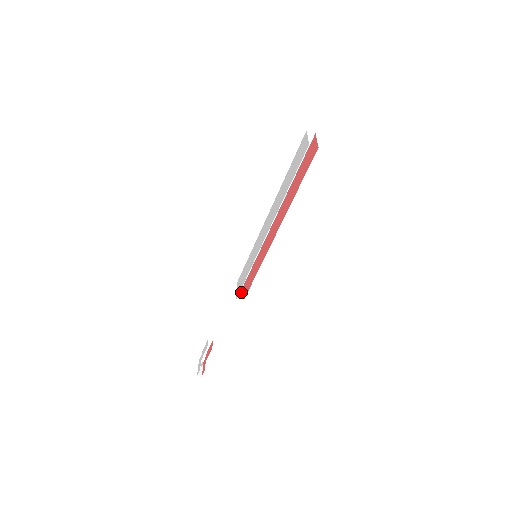
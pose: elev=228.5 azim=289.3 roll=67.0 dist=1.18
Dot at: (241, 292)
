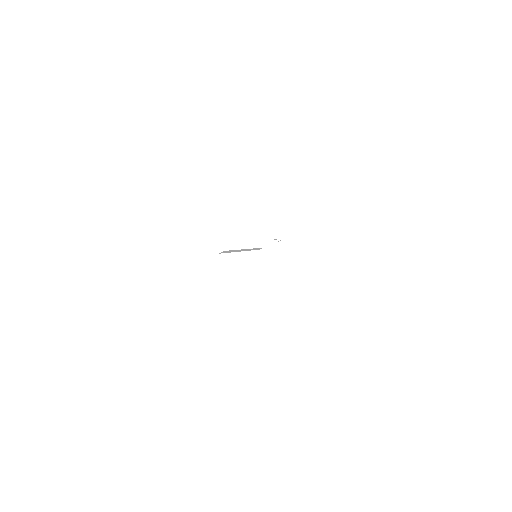
Dot at: (266, 257)
